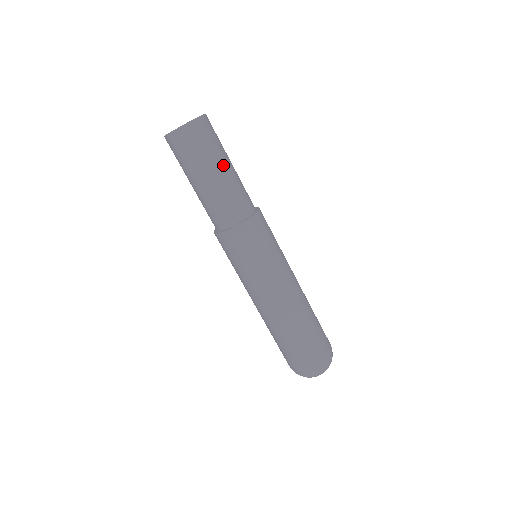
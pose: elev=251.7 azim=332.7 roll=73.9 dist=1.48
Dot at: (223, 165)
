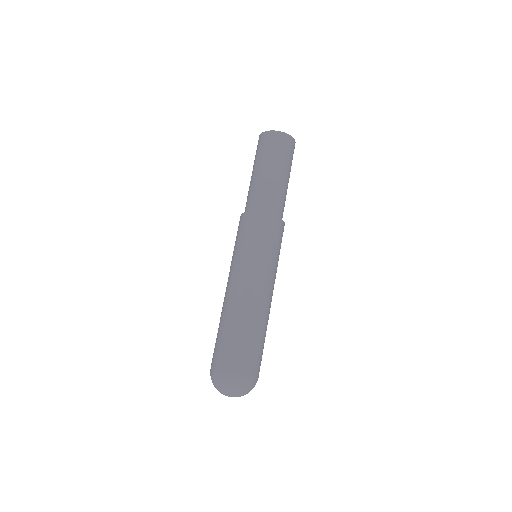
Dot at: (280, 171)
